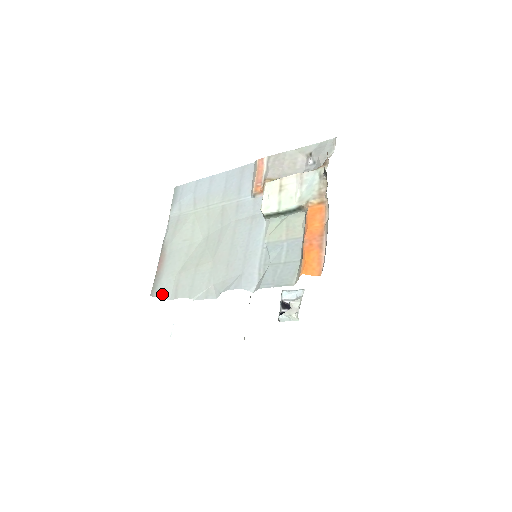
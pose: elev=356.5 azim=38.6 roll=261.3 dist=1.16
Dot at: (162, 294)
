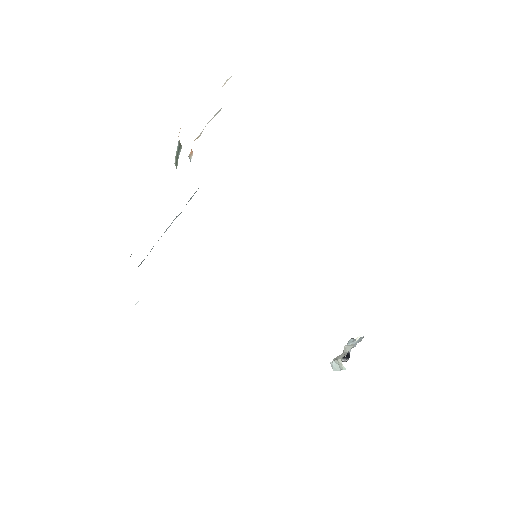
Dot at: occluded
